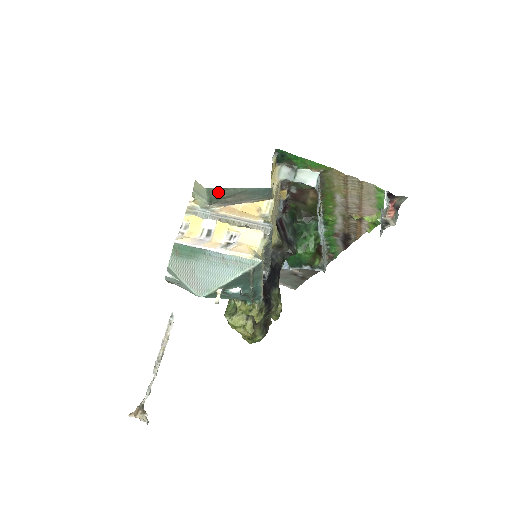
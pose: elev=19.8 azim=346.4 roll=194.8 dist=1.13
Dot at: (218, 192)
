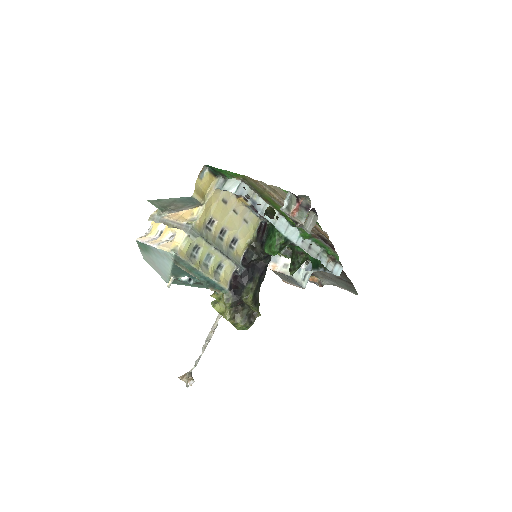
Dot at: (158, 202)
